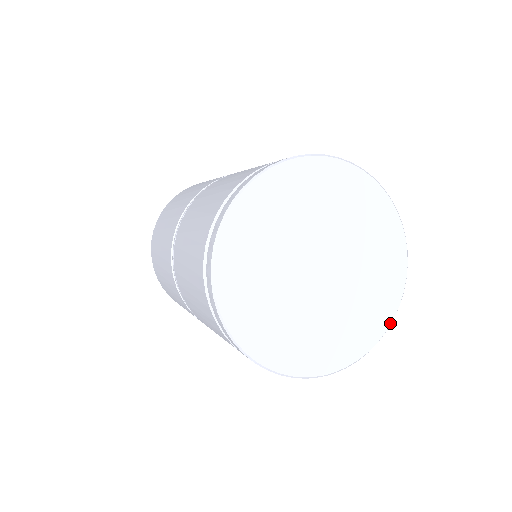
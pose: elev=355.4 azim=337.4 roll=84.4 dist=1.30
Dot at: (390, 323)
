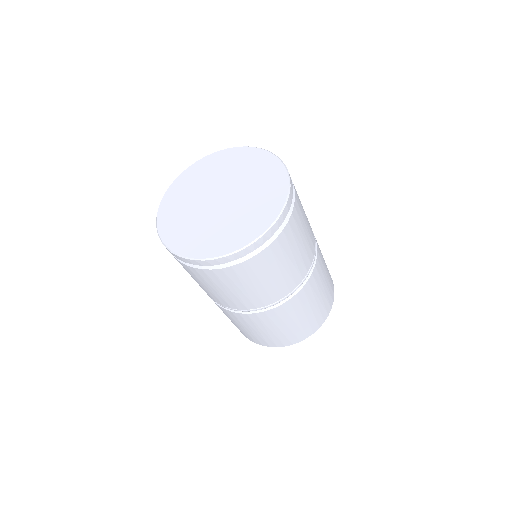
Dot at: (283, 205)
